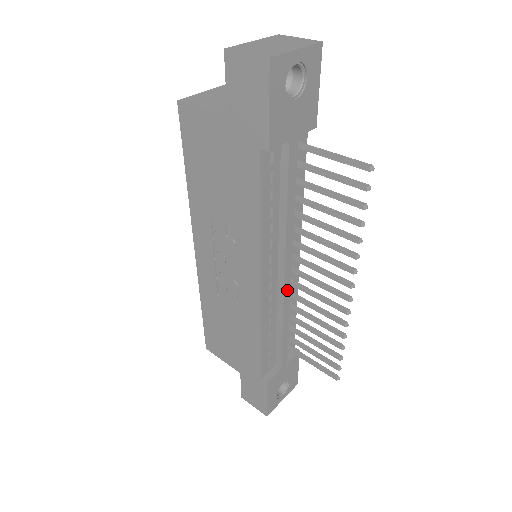
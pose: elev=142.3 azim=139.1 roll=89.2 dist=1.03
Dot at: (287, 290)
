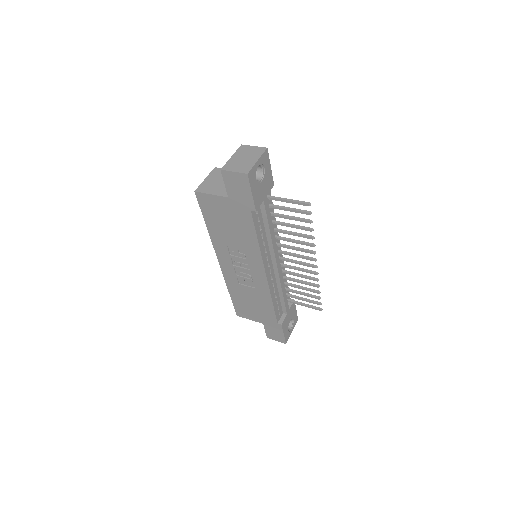
Dot at: (280, 271)
